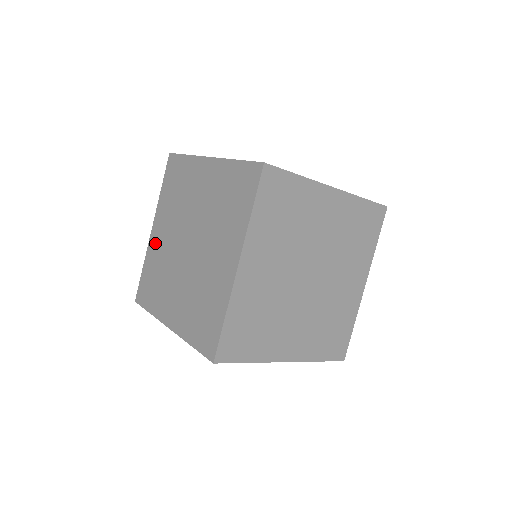
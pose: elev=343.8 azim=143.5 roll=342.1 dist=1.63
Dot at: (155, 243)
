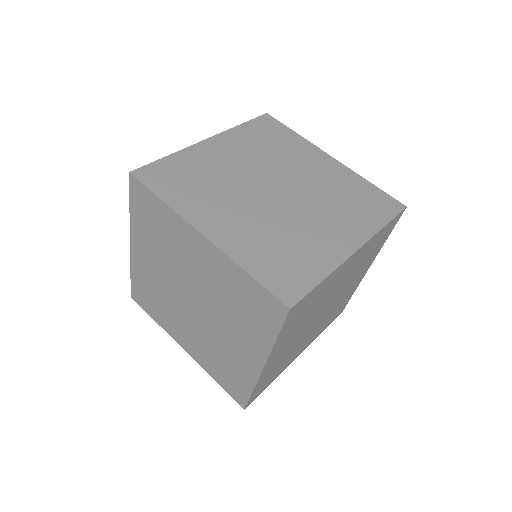
Dot at: (141, 264)
